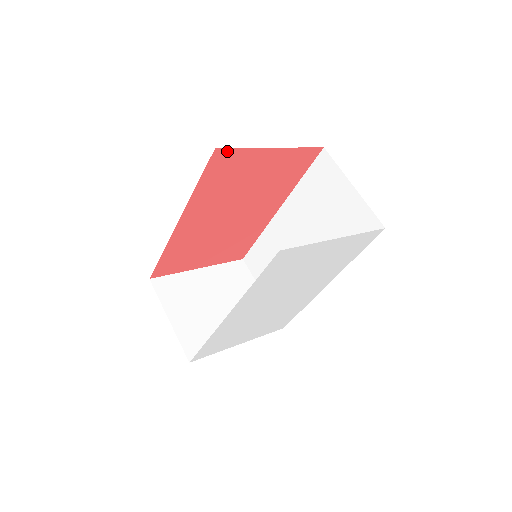
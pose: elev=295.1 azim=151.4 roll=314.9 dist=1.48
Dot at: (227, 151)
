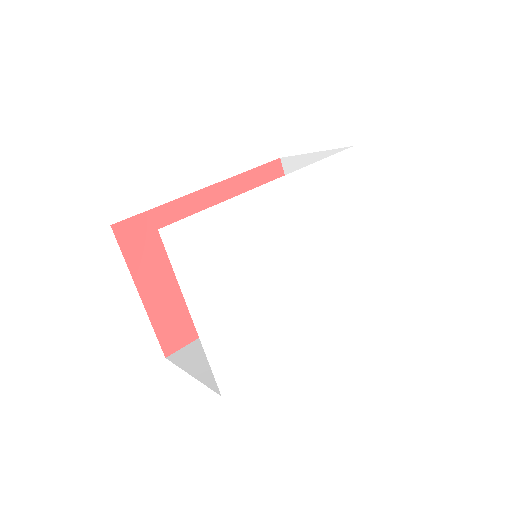
Dot at: (281, 172)
